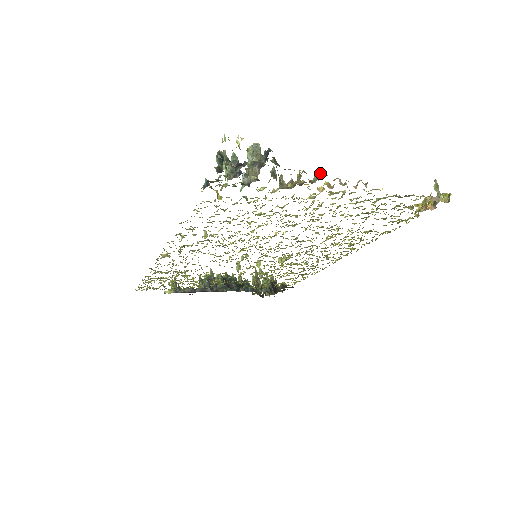
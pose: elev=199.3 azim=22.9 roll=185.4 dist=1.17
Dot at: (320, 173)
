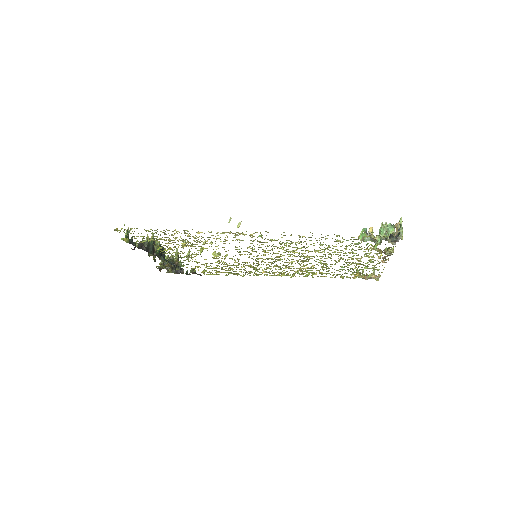
Dot at: occluded
